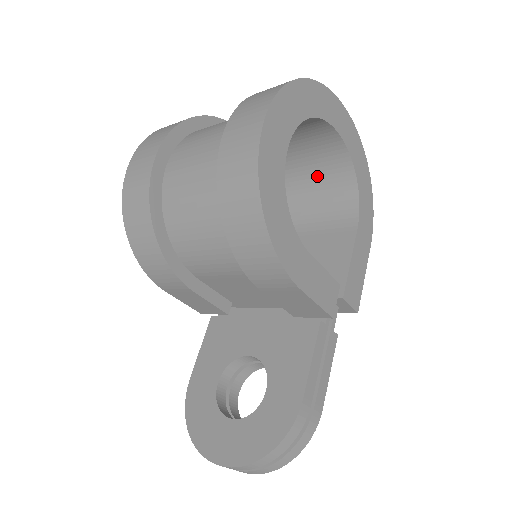
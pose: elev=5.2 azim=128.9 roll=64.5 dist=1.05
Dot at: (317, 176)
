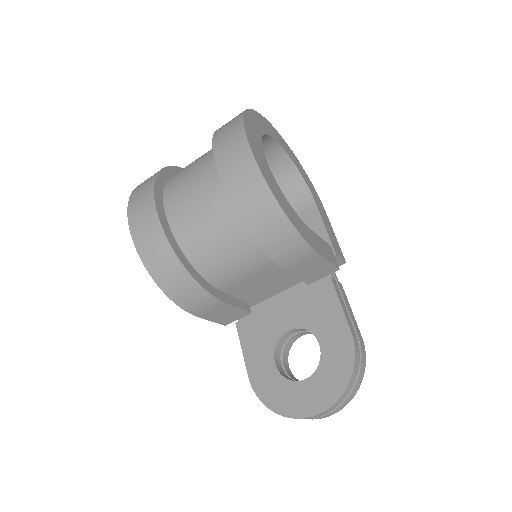
Dot at: occluded
